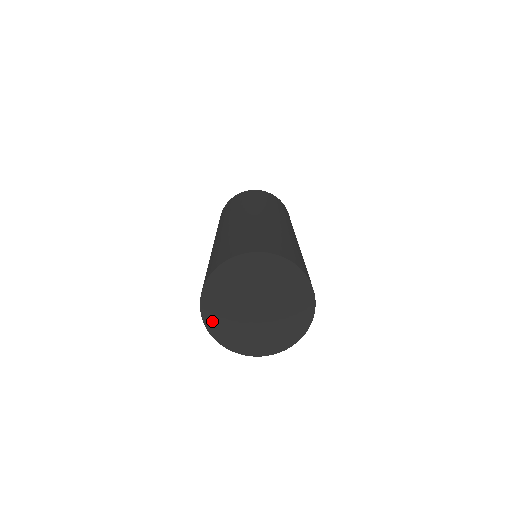
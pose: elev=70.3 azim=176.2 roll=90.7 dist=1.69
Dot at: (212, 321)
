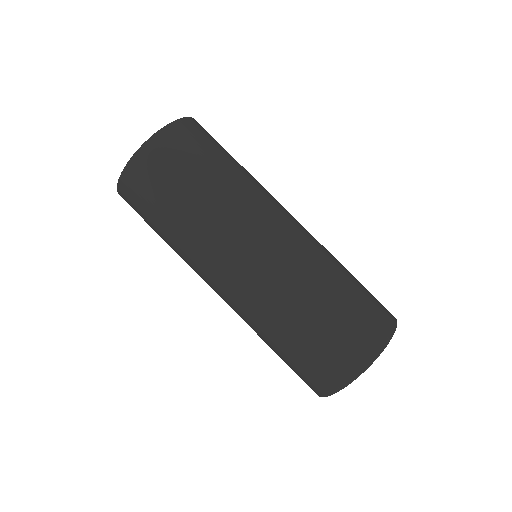
Dot at: occluded
